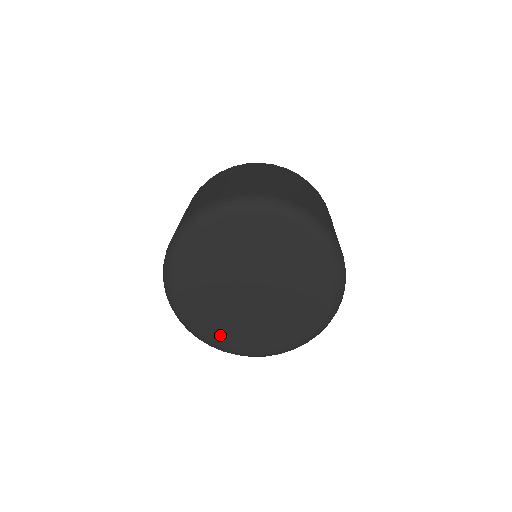
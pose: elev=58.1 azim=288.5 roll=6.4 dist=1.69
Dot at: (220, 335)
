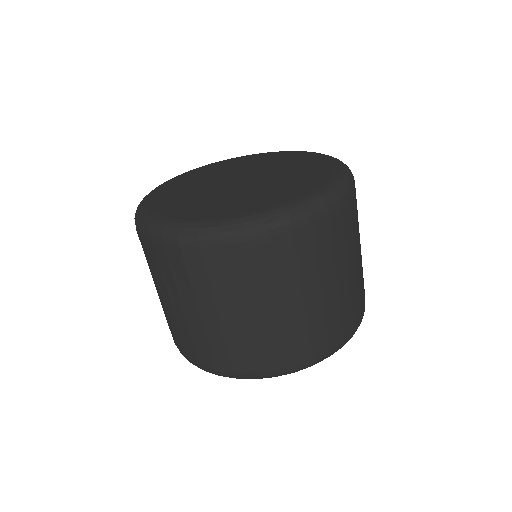
Dot at: (183, 213)
